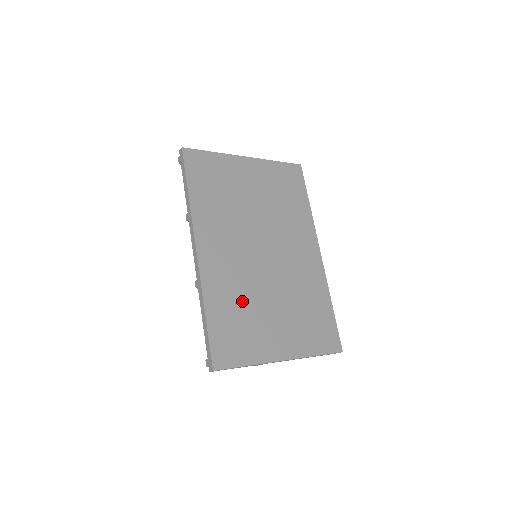
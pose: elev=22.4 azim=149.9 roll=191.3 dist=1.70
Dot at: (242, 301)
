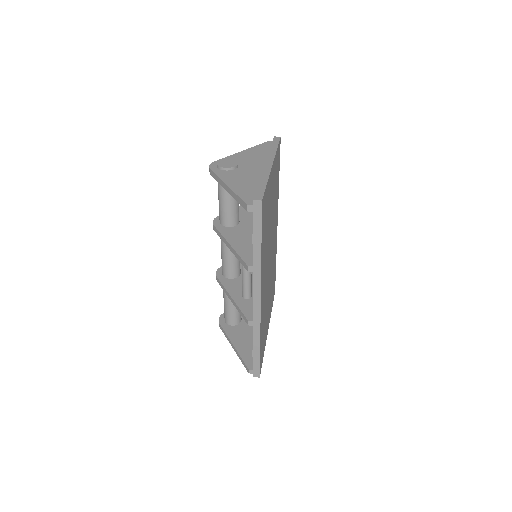
Dot at: (265, 313)
